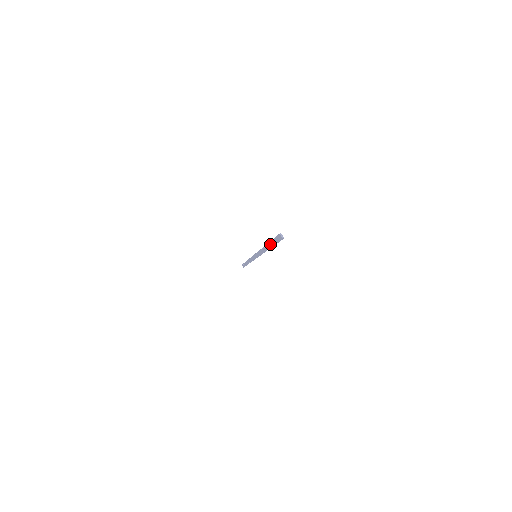
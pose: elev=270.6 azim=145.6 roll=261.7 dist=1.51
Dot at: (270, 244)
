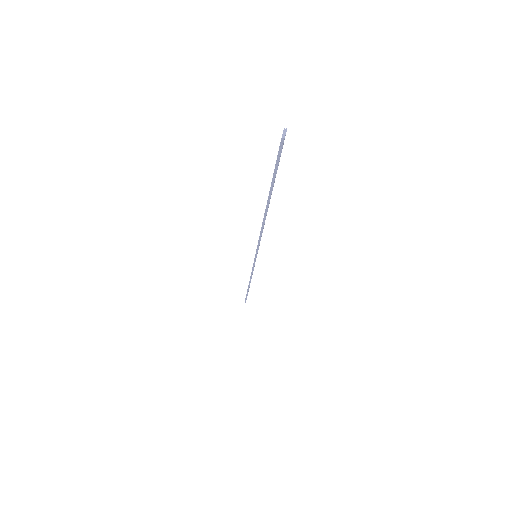
Dot at: occluded
